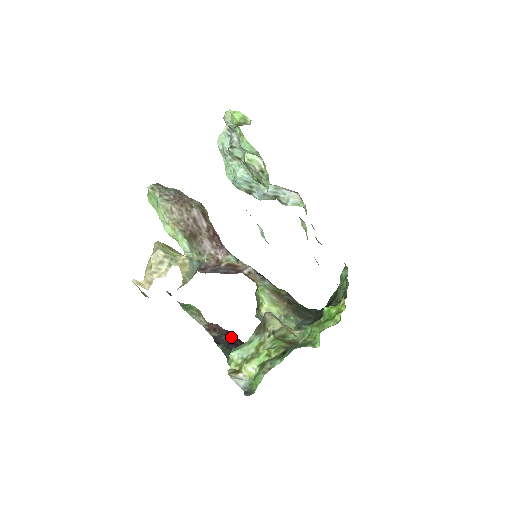
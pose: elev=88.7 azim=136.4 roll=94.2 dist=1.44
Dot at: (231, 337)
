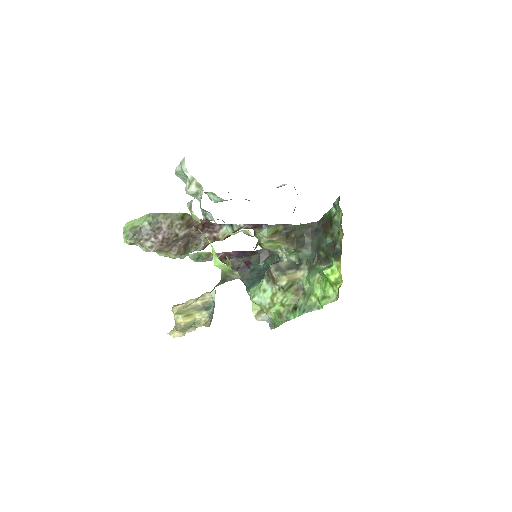
Dot at: (241, 258)
